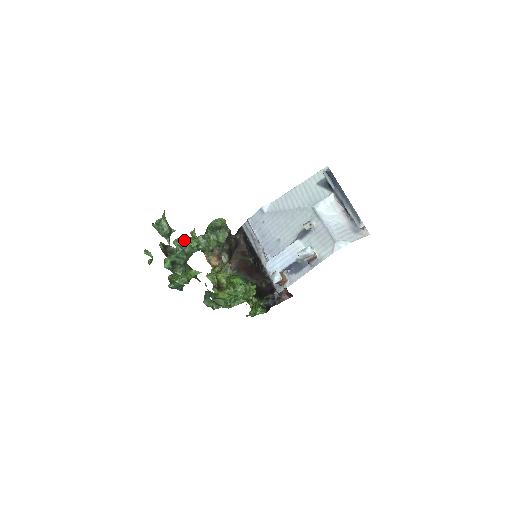
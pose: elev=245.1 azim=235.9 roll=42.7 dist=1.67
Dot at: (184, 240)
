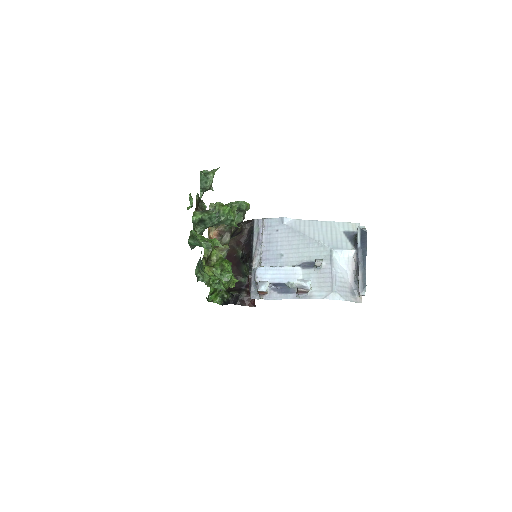
Dot at: (228, 209)
